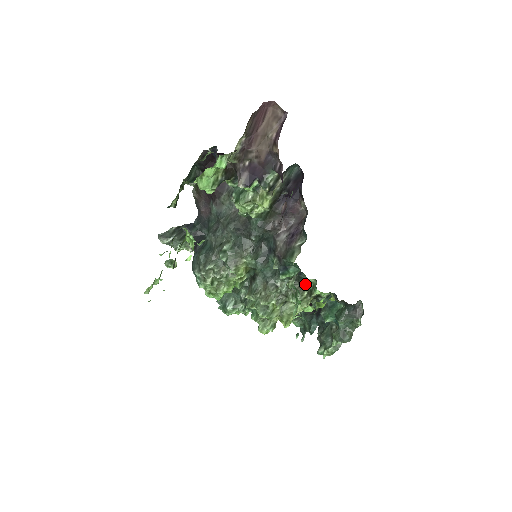
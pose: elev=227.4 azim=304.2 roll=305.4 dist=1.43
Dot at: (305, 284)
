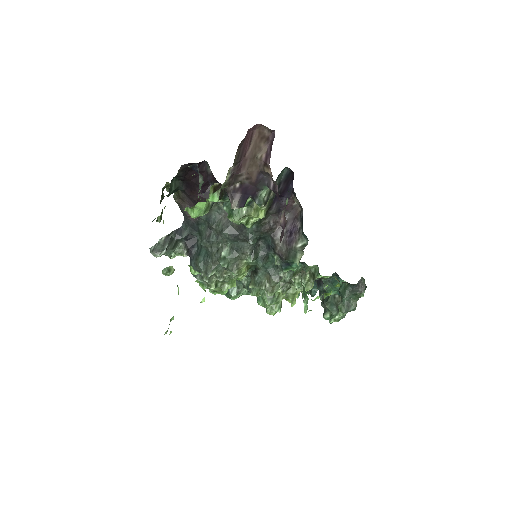
Dot at: (307, 271)
